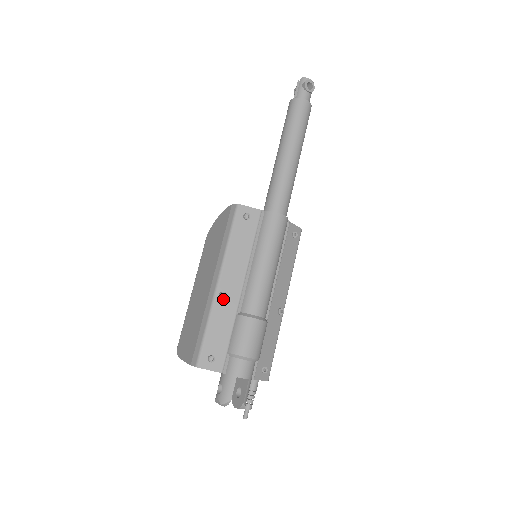
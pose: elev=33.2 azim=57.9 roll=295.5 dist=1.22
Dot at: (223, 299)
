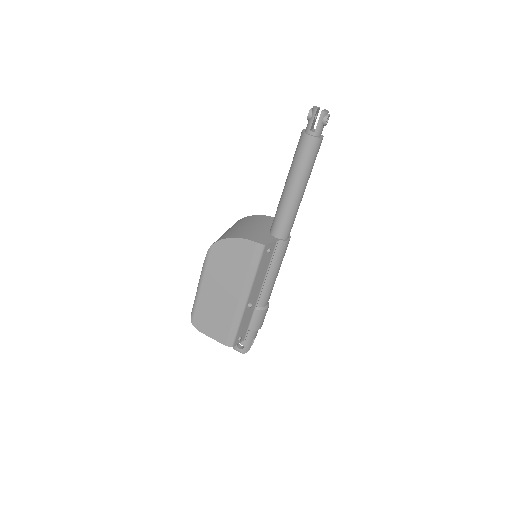
Dot at: (249, 307)
